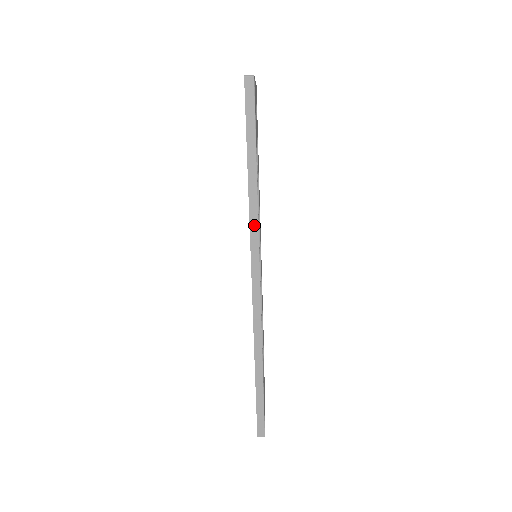
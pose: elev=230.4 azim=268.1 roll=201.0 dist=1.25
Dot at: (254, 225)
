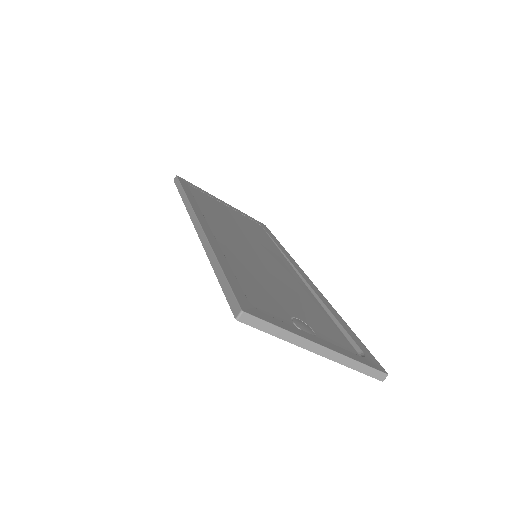
Dot at: (188, 207)
